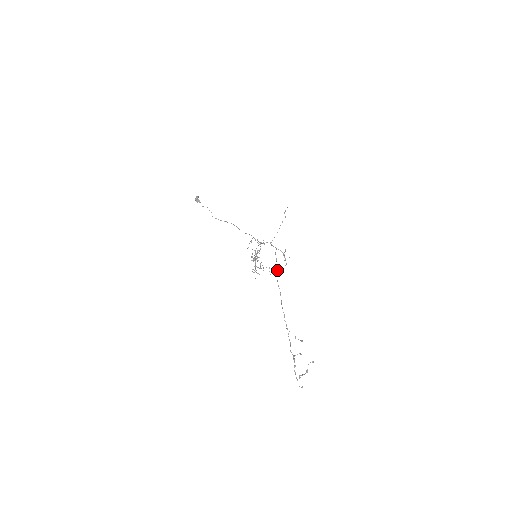
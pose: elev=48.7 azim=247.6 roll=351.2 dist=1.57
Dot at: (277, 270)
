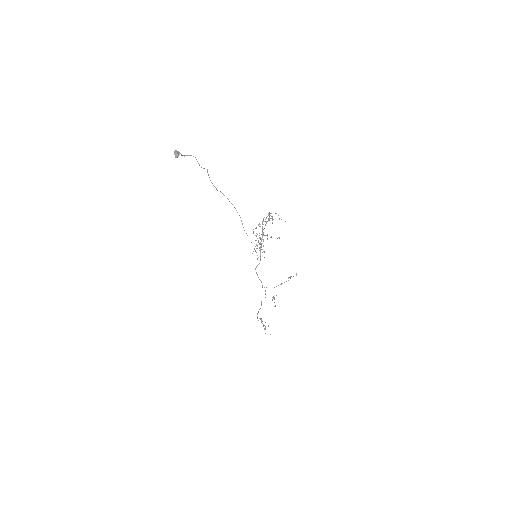
Dot at: (259, 309)
